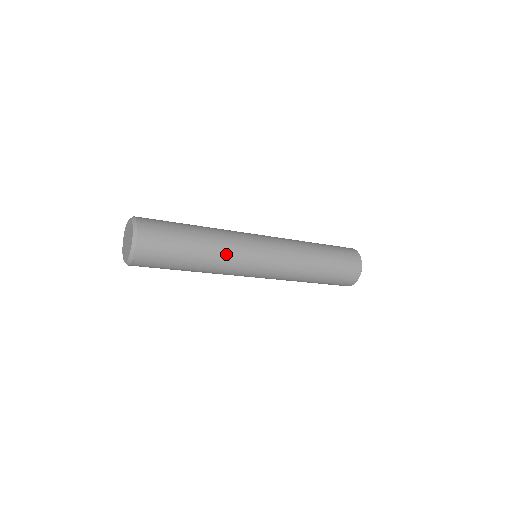
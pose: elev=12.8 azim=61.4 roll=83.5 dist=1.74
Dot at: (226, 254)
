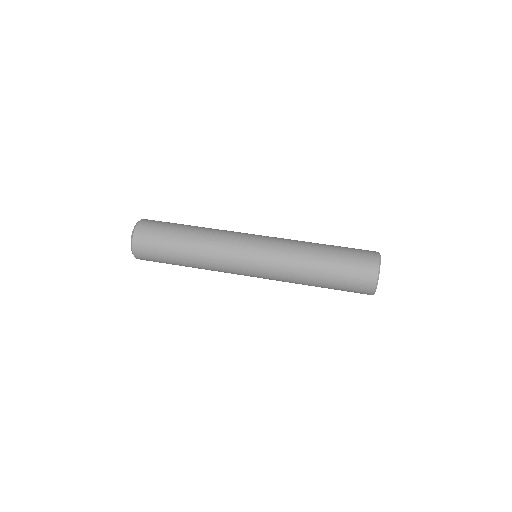
Dot at: (210, 262)
